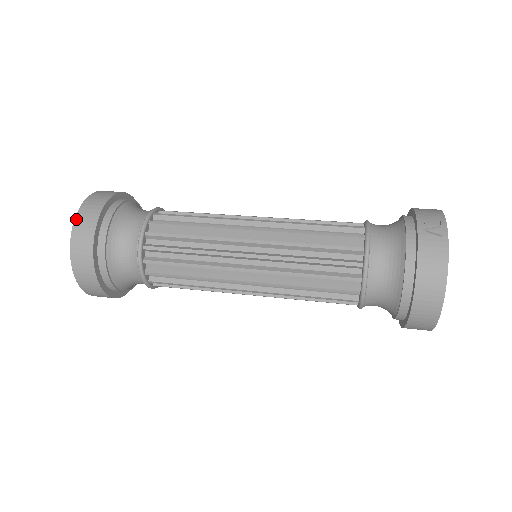
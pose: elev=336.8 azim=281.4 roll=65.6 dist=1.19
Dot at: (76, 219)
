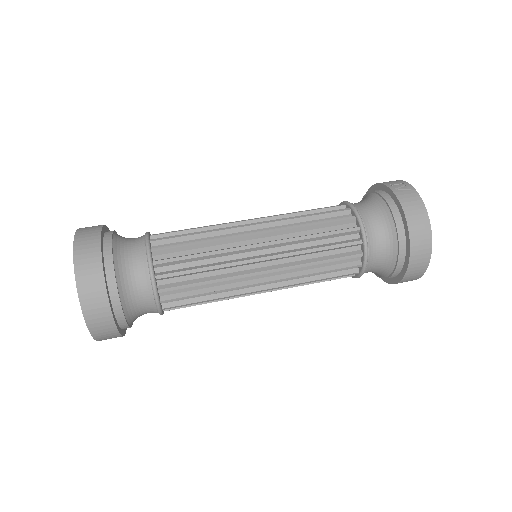
Dot at: (75, 248)
